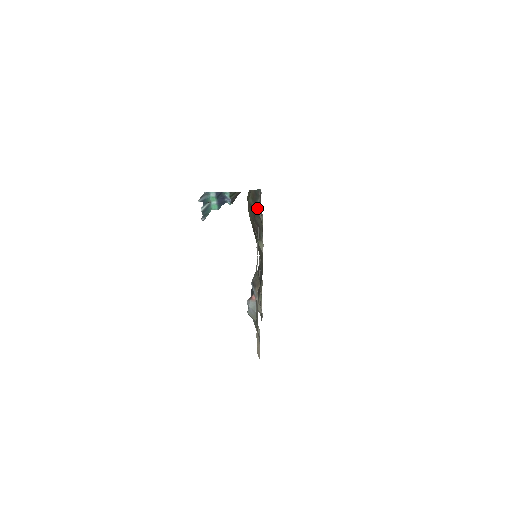
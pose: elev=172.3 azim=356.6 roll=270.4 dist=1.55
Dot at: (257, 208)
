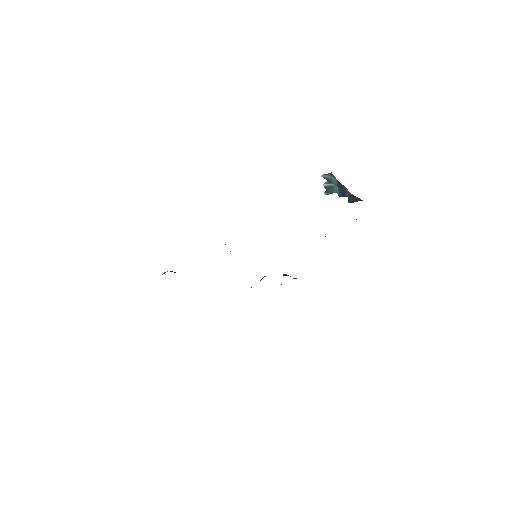
Dot at: occluded
